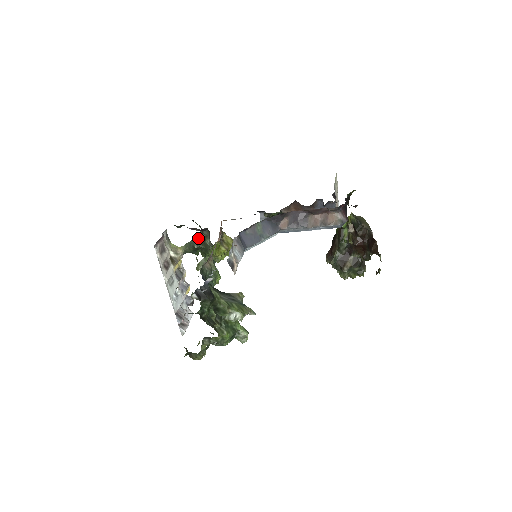
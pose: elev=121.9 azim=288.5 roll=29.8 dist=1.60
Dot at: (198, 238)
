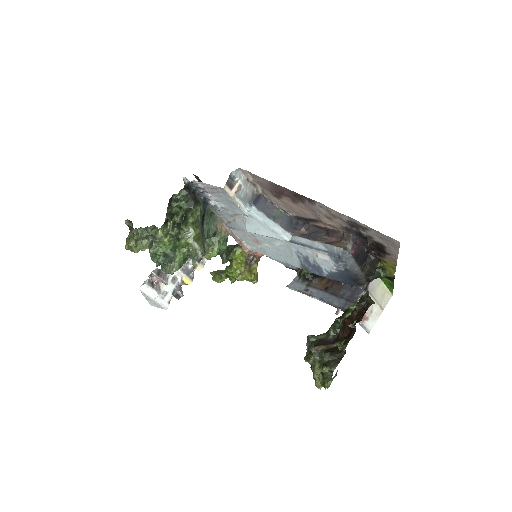
Dot at: occluded
